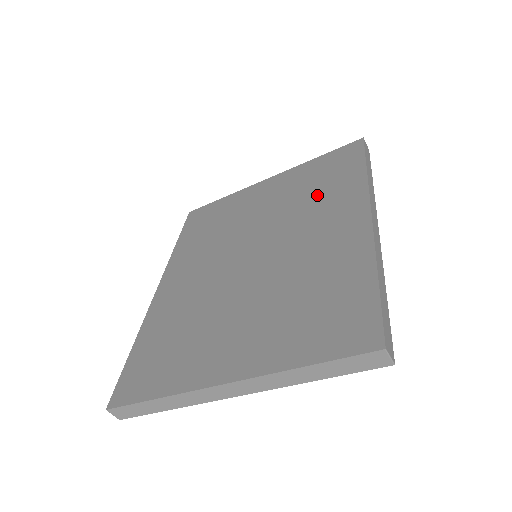
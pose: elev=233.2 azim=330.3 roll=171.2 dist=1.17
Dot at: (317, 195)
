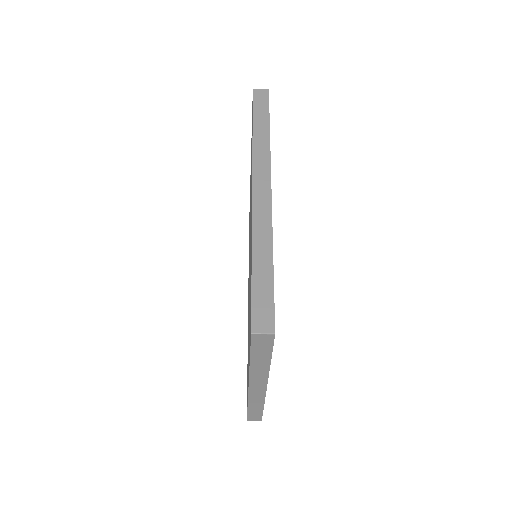
Dot at: occluded
